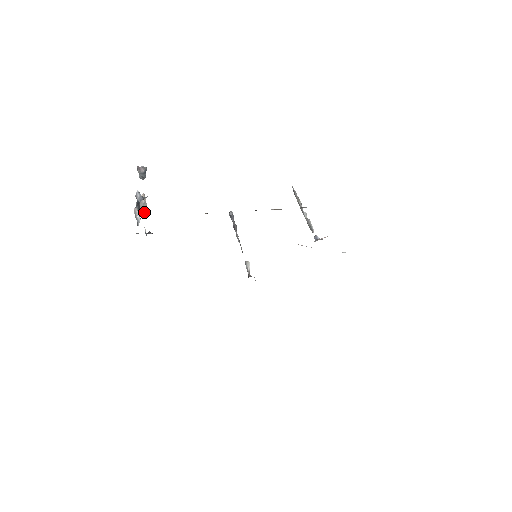
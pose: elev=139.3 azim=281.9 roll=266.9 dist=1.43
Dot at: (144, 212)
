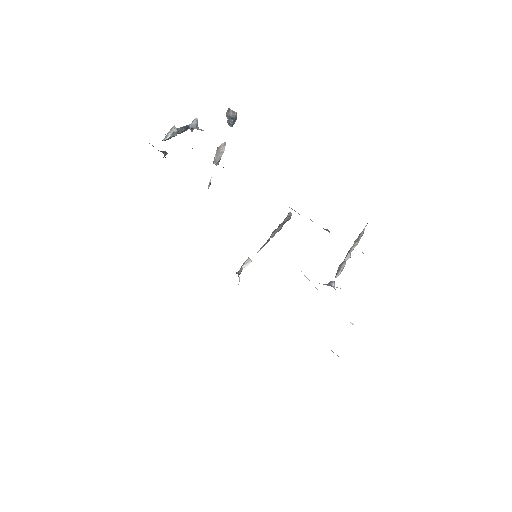
Dot at: (216, 161)
